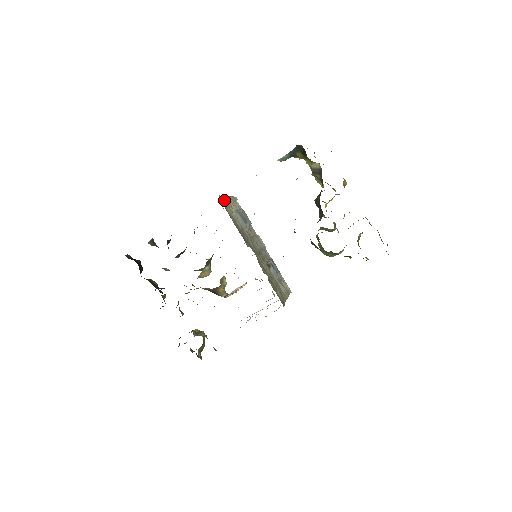
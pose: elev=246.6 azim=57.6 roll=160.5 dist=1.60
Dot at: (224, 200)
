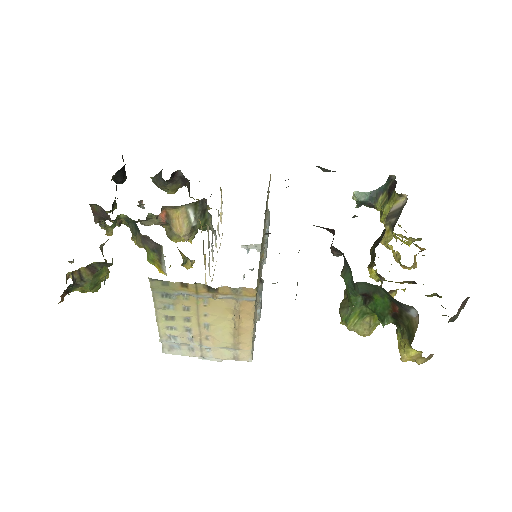
Dot at: occluded
